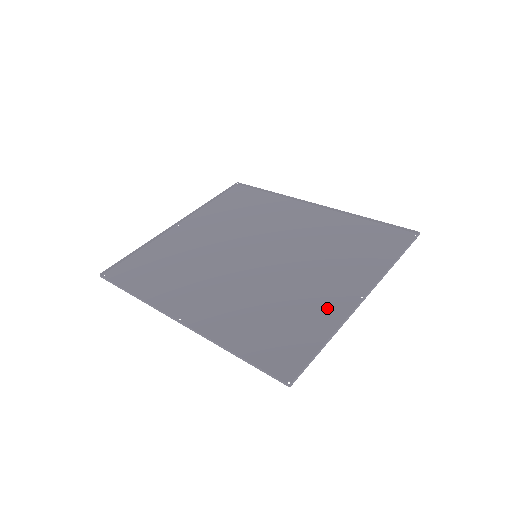
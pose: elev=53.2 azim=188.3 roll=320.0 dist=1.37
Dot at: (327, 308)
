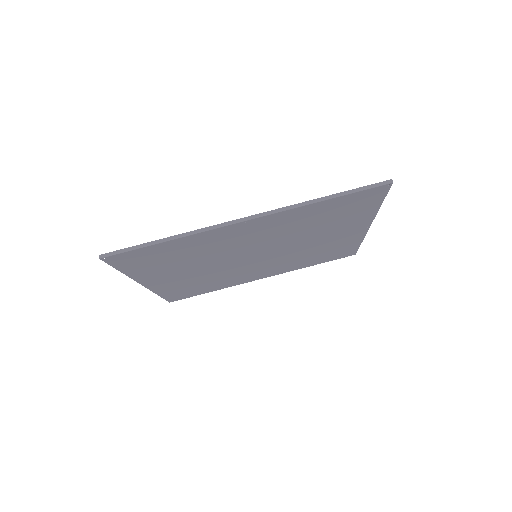
Dot at: (354, 222)
